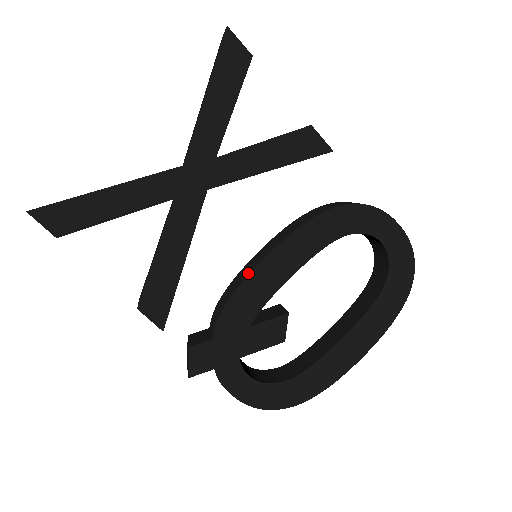
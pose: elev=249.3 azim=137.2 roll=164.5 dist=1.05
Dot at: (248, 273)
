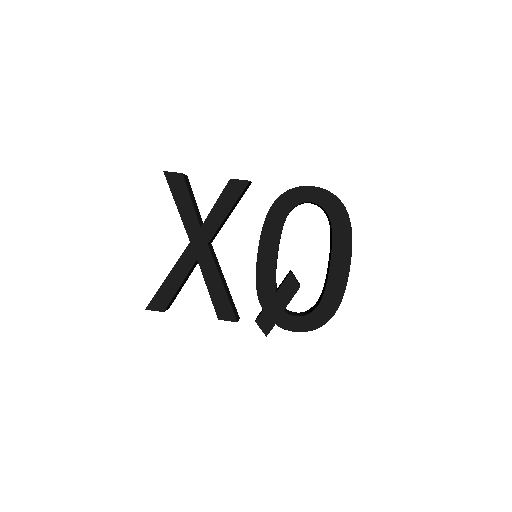
Dot at: (256, 267)
